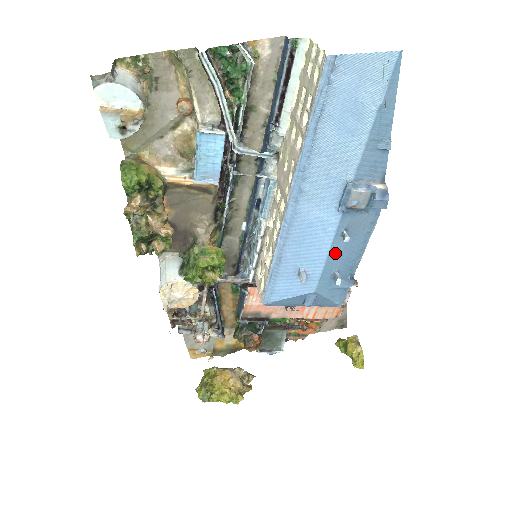
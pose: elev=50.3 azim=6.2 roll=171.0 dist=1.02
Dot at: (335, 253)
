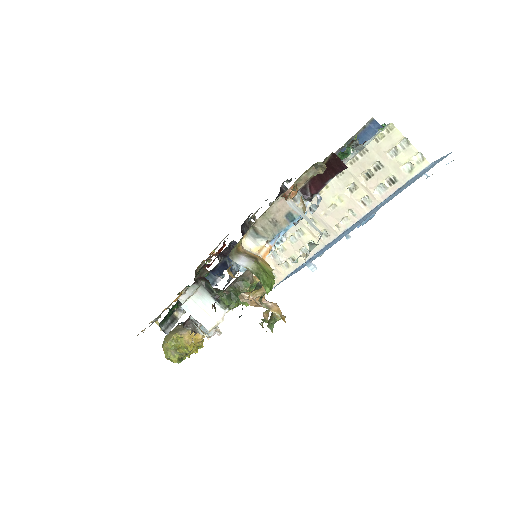
Dot at: occluded
